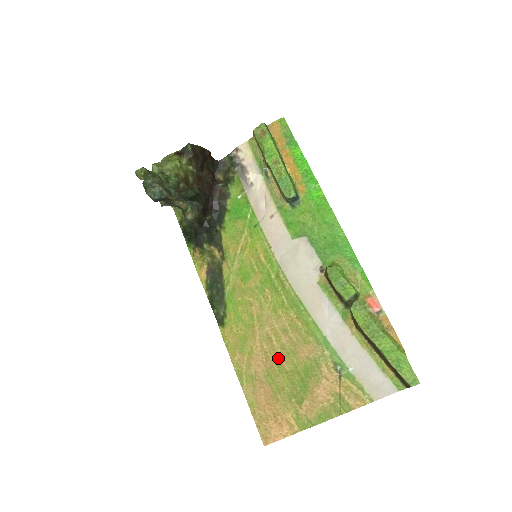
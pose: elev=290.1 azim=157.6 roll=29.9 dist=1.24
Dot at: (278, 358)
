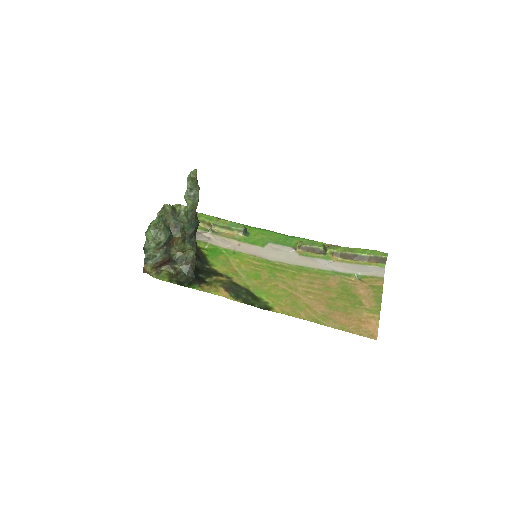
Dot at: (324, 296)
